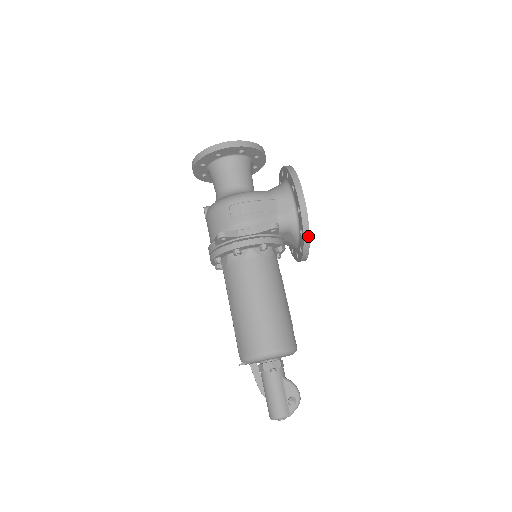
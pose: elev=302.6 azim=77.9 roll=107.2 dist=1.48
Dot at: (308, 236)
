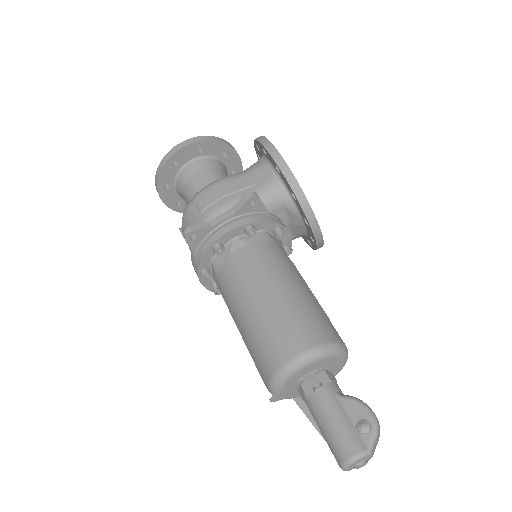
Dot at: (302, 194)
